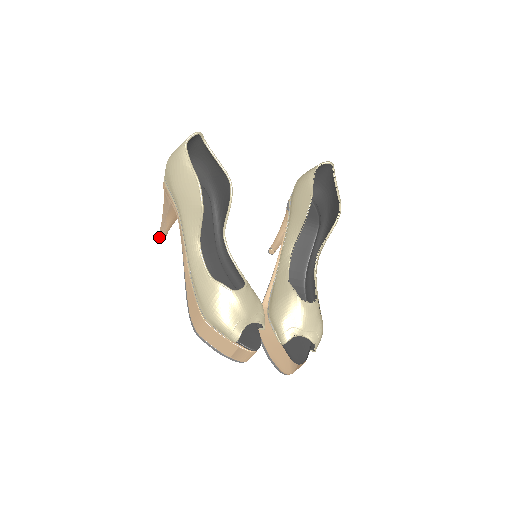
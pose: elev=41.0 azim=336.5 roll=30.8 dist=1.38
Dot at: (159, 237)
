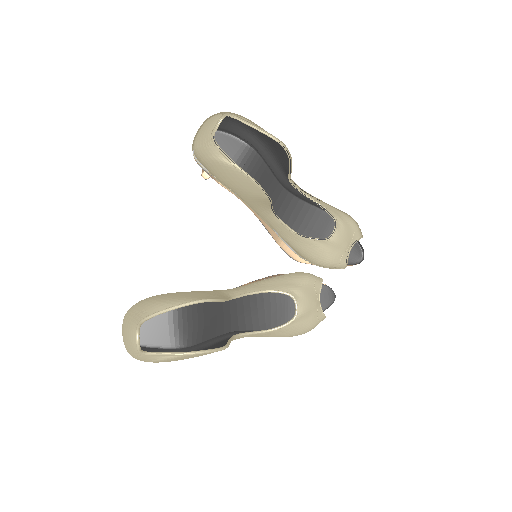
Dot at: occluded
